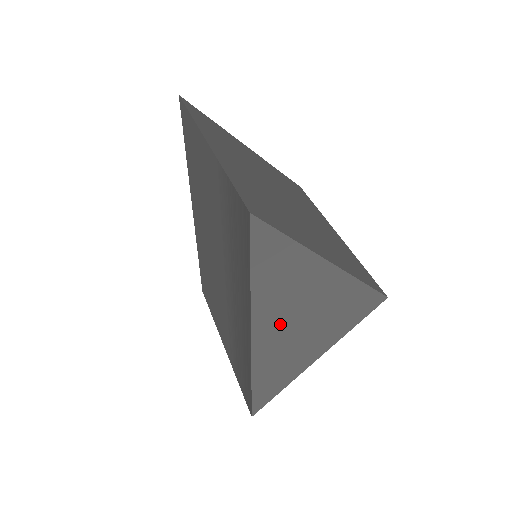
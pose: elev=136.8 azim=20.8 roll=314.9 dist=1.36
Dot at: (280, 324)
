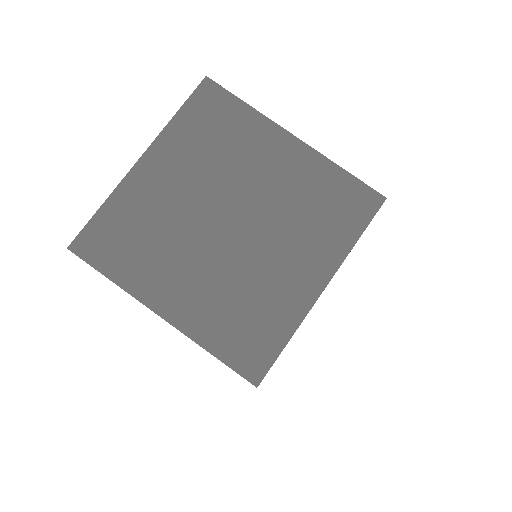
Dot at: occluded
